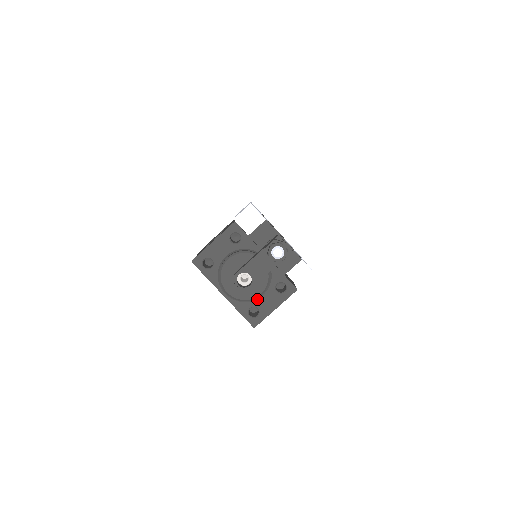
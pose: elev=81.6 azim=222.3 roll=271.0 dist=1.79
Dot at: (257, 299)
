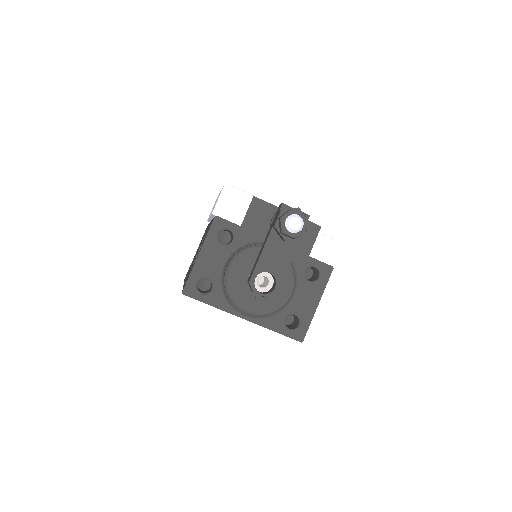
Dot at: (289, 303)
